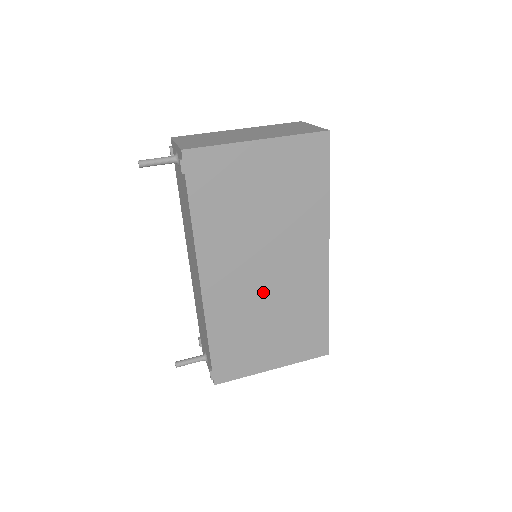
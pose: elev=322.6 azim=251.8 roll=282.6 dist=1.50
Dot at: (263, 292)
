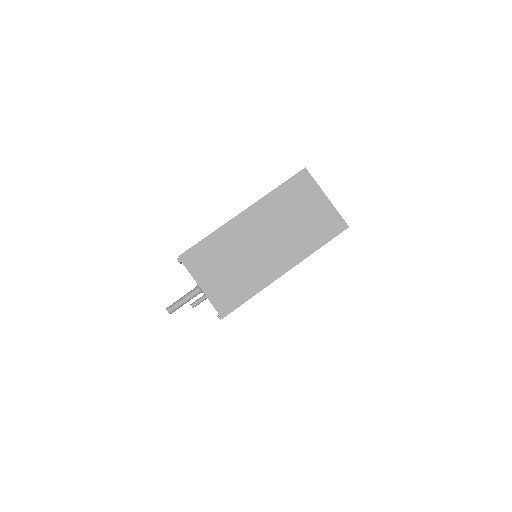
Dot at: occluded
